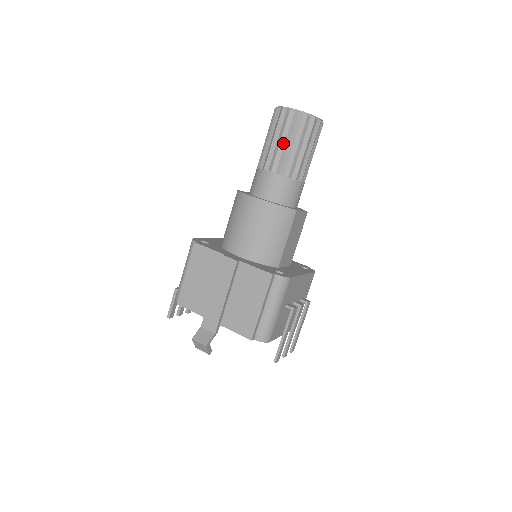
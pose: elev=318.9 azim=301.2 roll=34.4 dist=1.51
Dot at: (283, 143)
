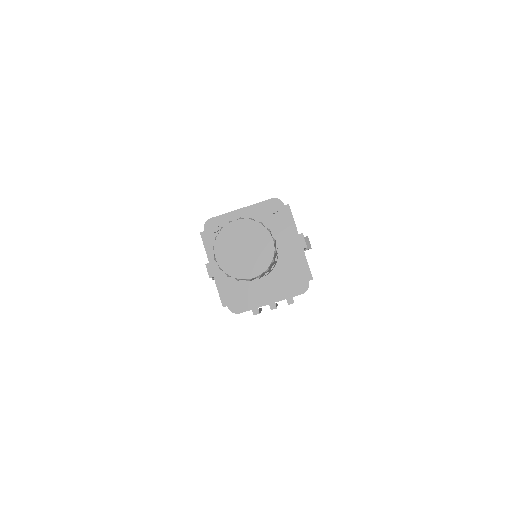
Dot at: occluded
